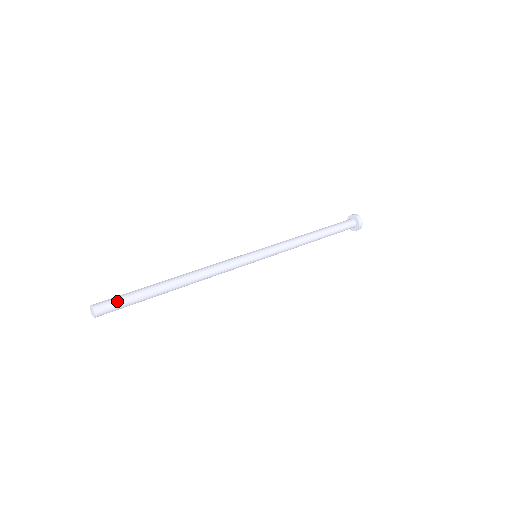
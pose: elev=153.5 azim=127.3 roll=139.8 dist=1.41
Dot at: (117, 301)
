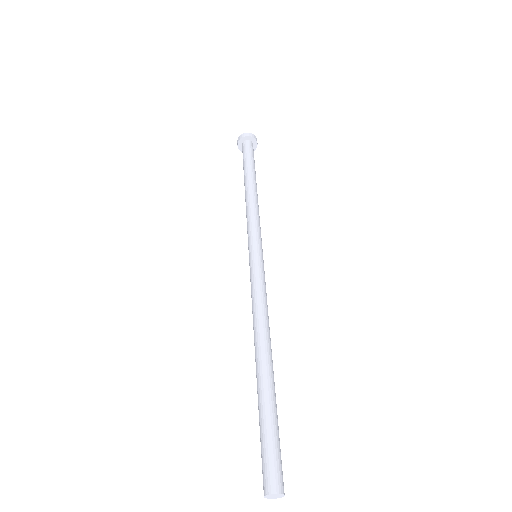
Dot at: occluded
